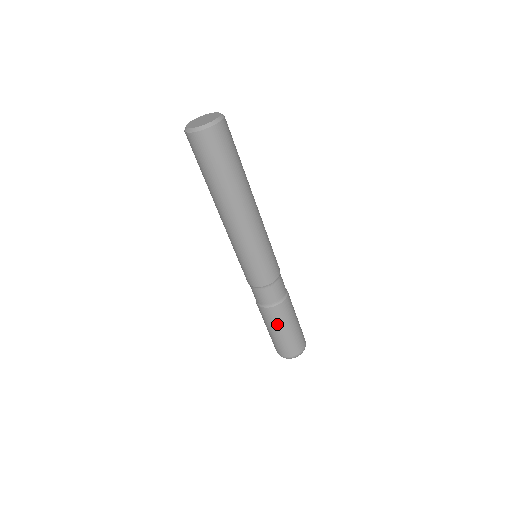
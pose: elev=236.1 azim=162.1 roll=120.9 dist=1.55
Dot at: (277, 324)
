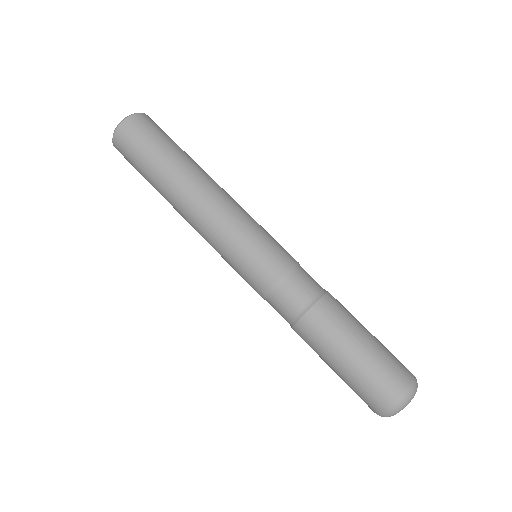
Dot at: (347, 326)
